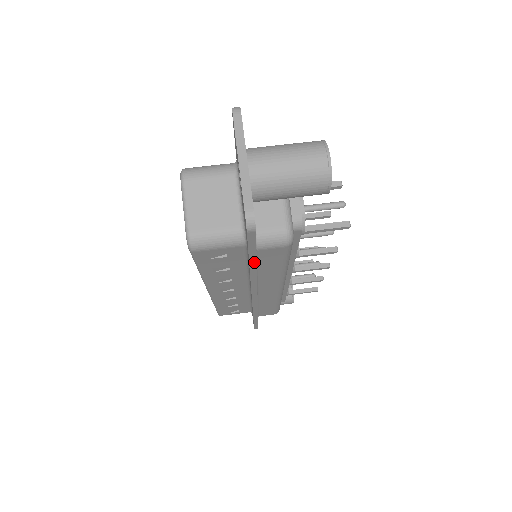
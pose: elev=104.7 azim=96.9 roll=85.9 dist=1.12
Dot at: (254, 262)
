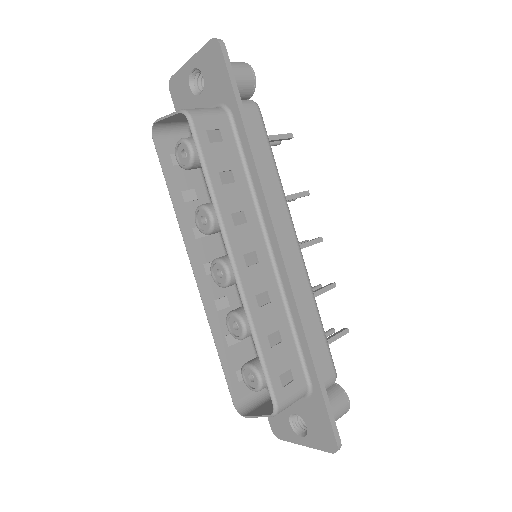
Dot at: (244, 116)
